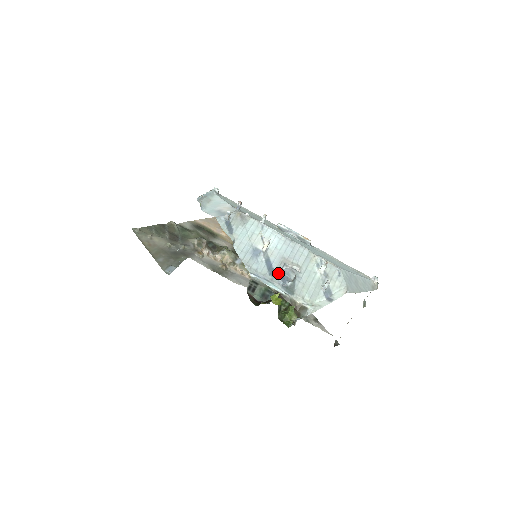
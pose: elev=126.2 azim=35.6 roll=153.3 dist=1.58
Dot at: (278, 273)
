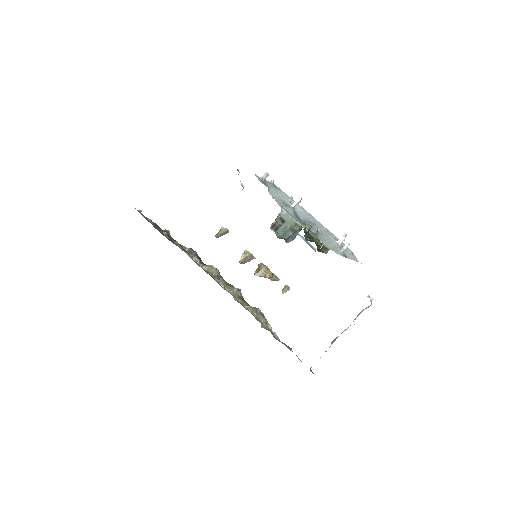
Dot at: (304, 222)
